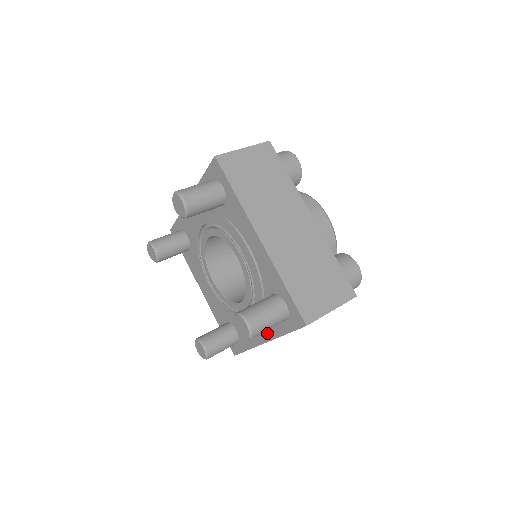
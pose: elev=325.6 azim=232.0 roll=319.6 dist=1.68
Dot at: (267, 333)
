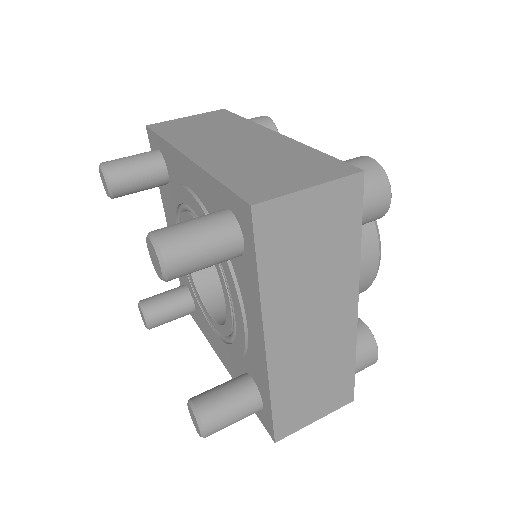
Dot at: (255, 317)
